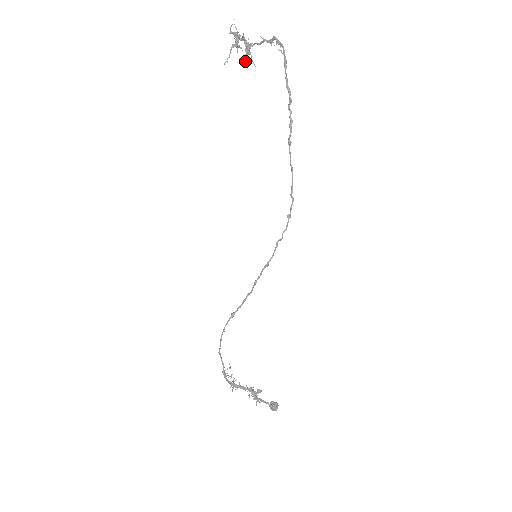
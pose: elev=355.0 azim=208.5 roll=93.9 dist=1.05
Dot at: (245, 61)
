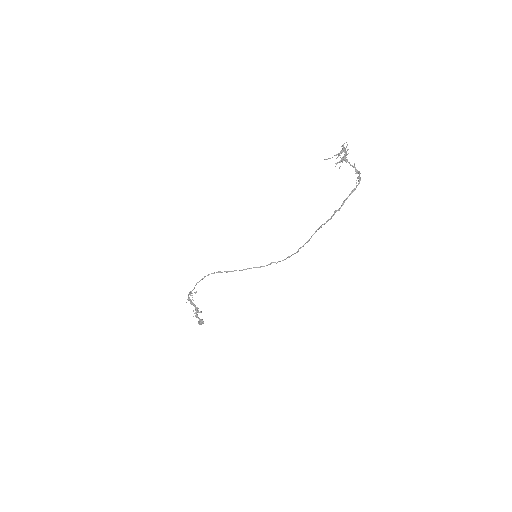
Dot at: occluded
